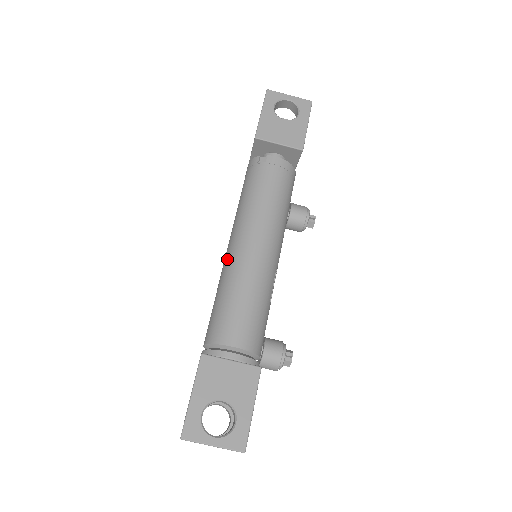
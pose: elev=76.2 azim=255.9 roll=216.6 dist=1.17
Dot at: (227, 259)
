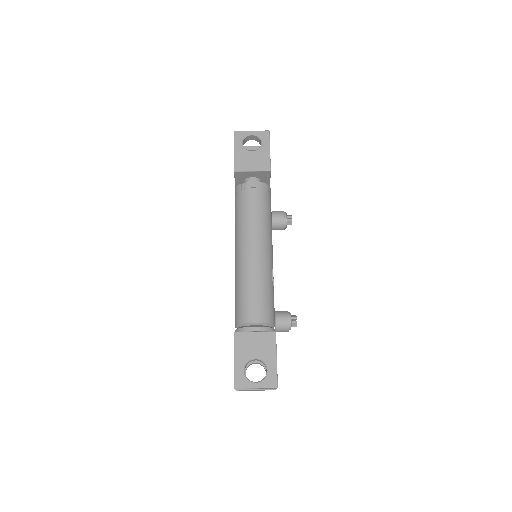
Dot at: (236, 264)
